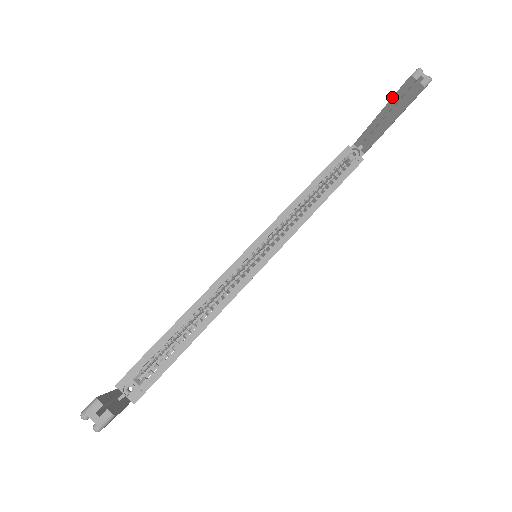
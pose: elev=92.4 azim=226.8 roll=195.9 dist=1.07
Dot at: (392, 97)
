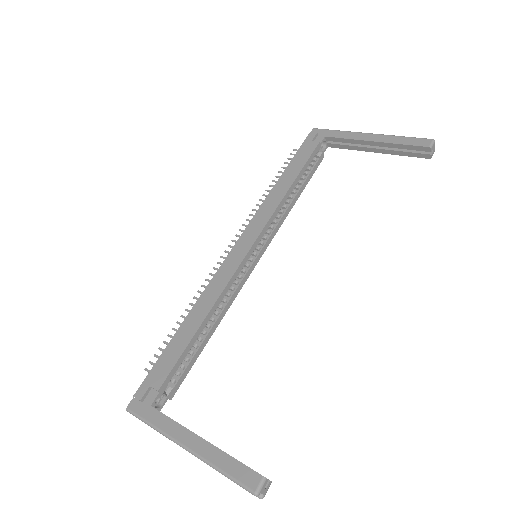
Dot at: (399, 144)
